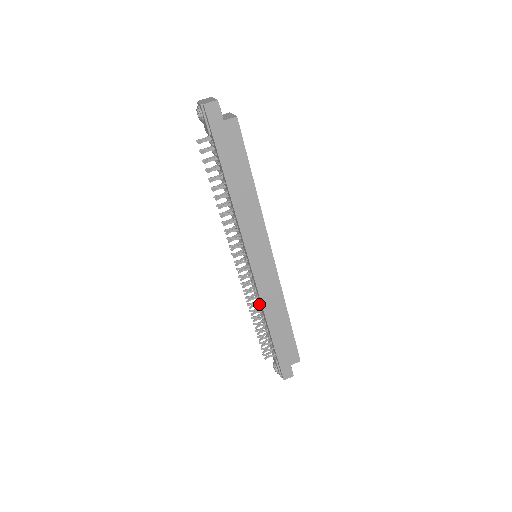
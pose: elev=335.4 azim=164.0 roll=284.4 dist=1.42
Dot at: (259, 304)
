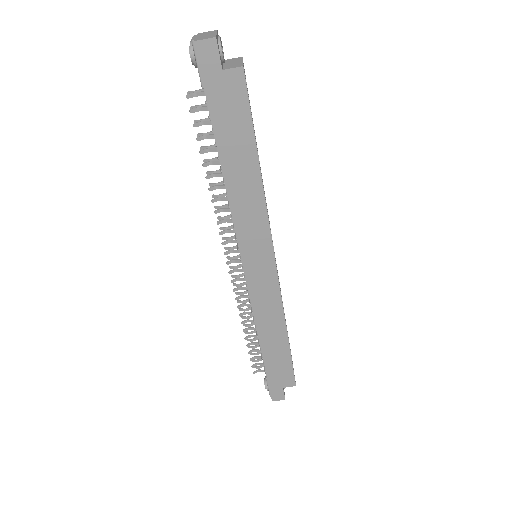
Dot at: occluded
